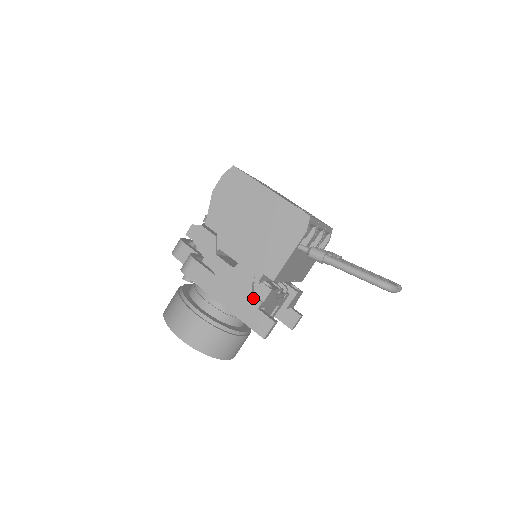
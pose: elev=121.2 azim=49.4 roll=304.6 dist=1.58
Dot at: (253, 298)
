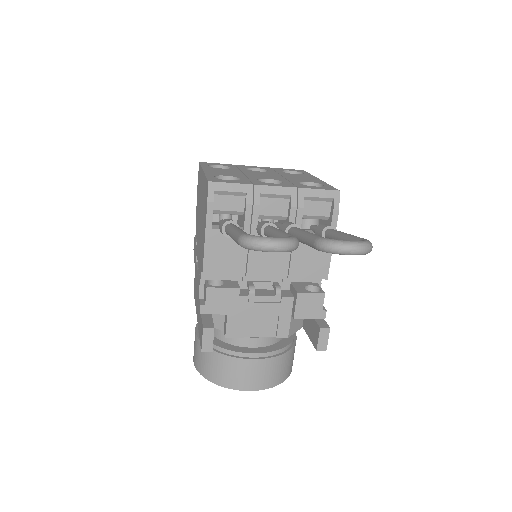
Dot at: (199, 302)
